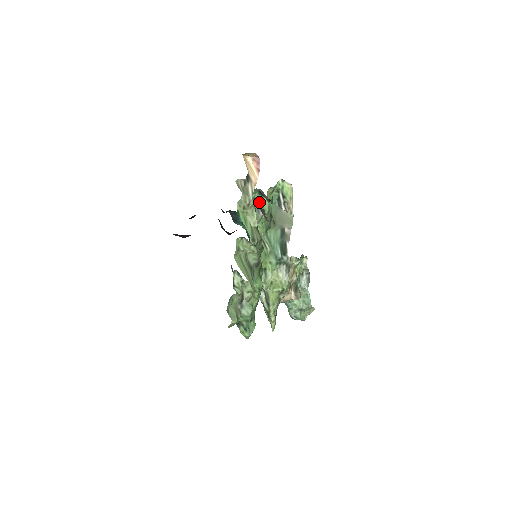
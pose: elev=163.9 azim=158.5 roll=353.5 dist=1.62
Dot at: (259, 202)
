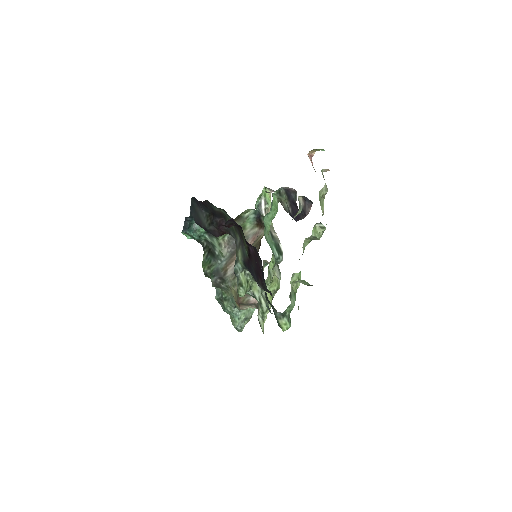
Dot at: (274, 202)
